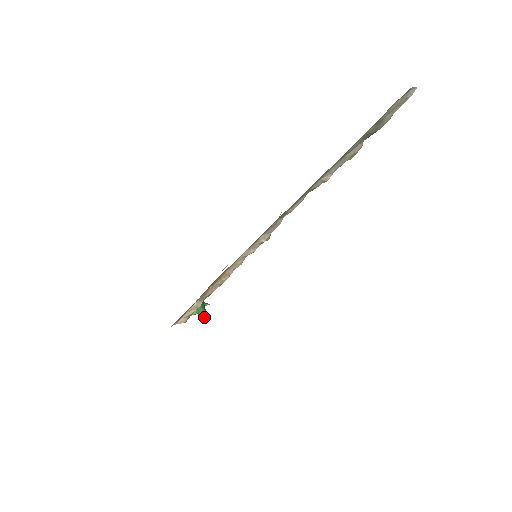
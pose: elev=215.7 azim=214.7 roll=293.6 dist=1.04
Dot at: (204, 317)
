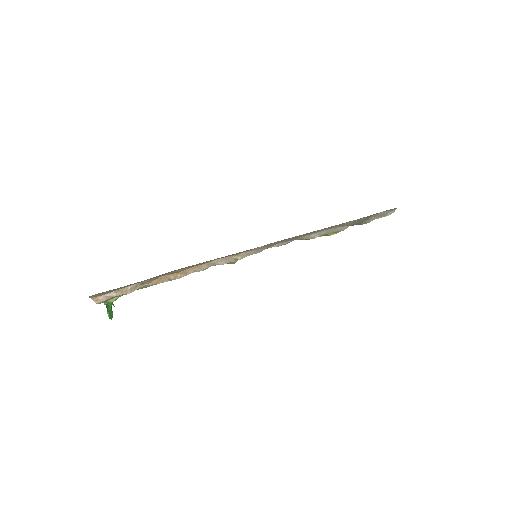
Dot at: (110, 313)
